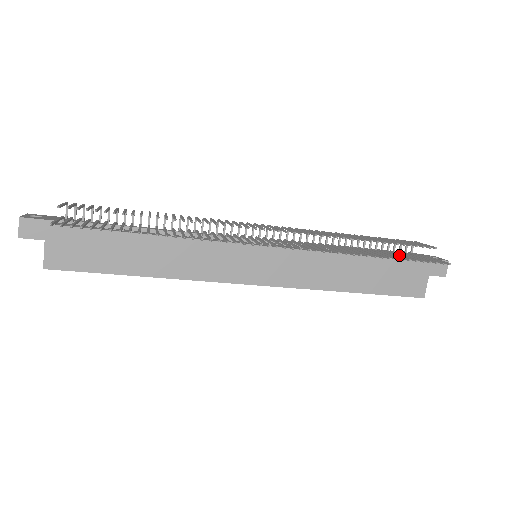
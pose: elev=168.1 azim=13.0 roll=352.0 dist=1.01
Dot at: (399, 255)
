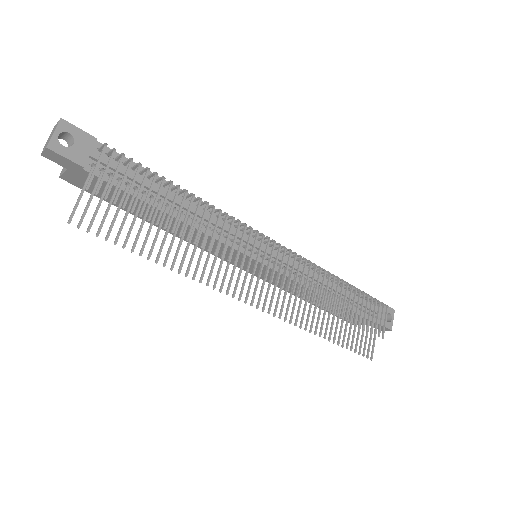
Dot at: (350, 332)
